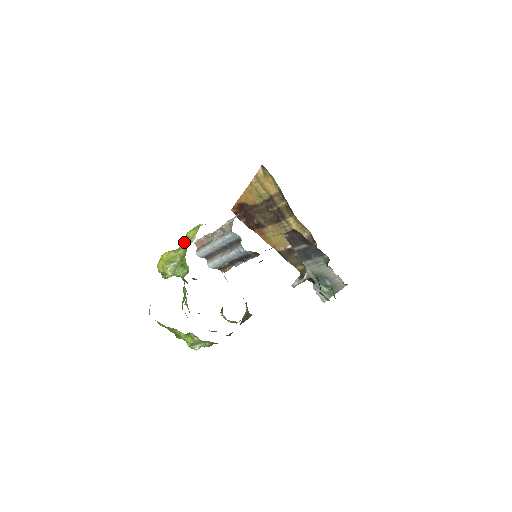
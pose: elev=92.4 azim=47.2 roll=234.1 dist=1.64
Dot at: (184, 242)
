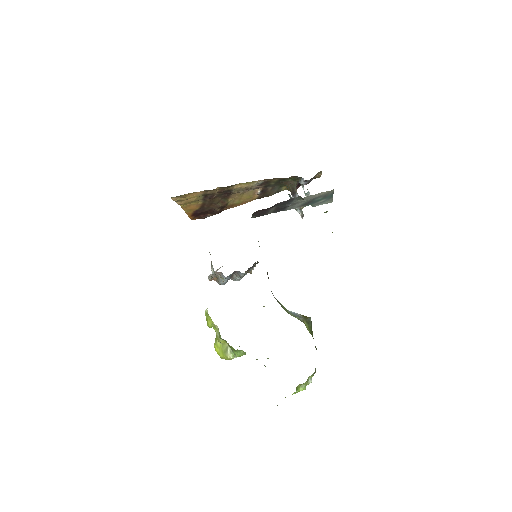
Dot at: occluded
